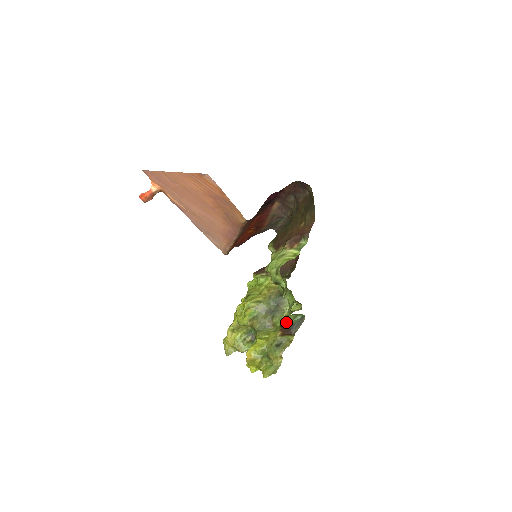
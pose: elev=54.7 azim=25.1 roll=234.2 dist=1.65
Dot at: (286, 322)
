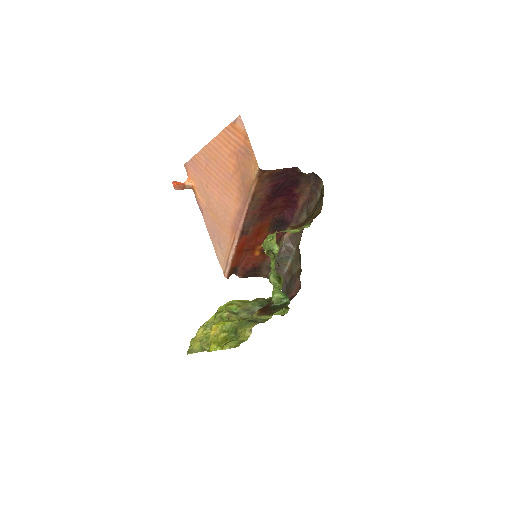
Dot at: (267, 304)
